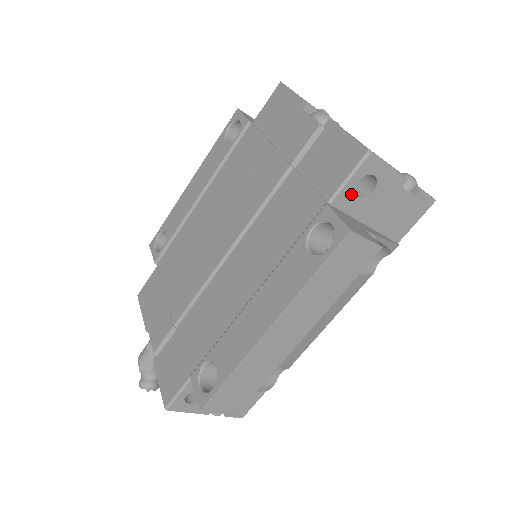
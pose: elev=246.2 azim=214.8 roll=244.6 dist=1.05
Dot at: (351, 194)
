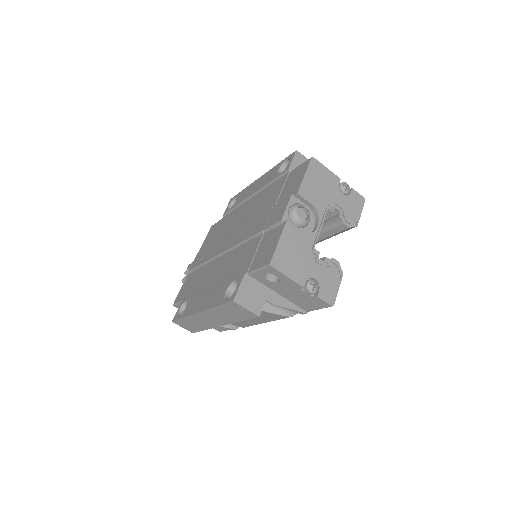
Dot at: (262, 277)
